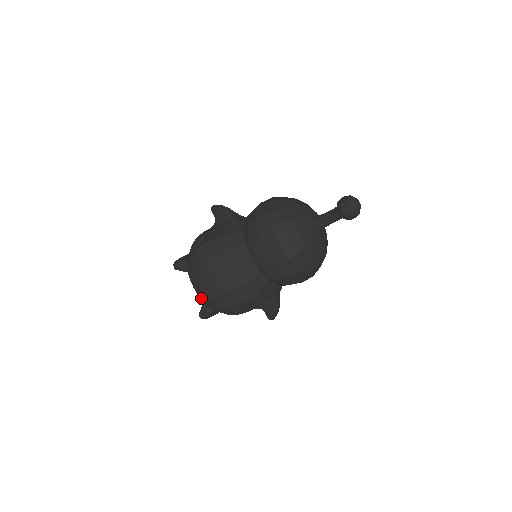
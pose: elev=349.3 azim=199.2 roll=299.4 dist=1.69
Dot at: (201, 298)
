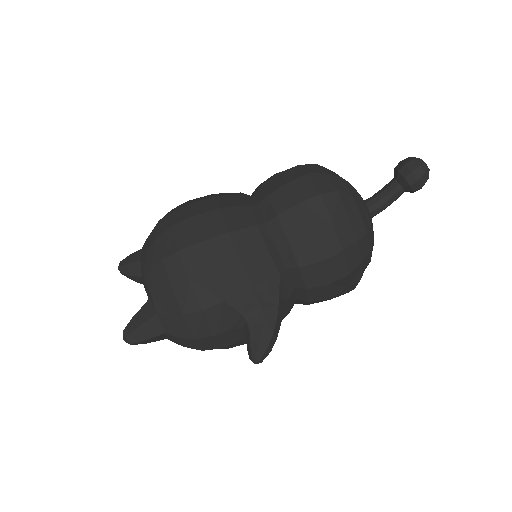
Dot at: (147, 272)
